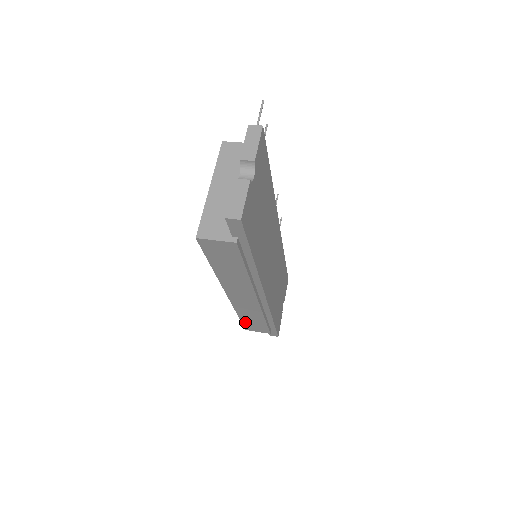
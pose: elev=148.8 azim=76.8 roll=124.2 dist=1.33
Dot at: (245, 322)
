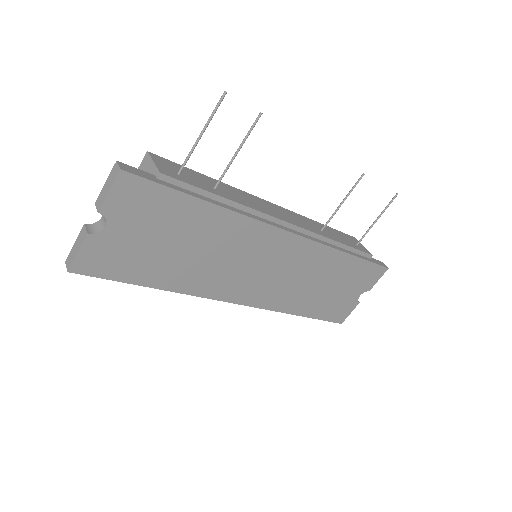
Dot at: occluded
